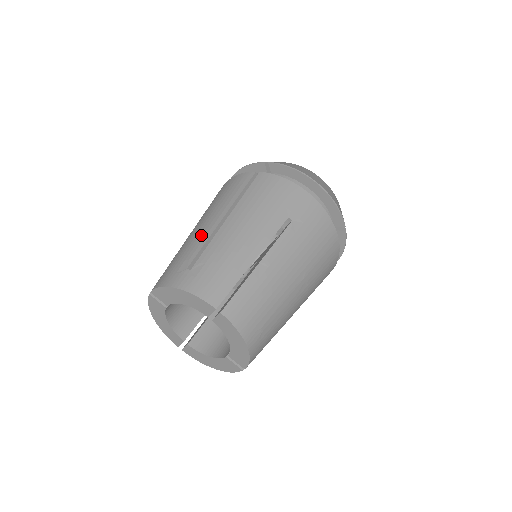
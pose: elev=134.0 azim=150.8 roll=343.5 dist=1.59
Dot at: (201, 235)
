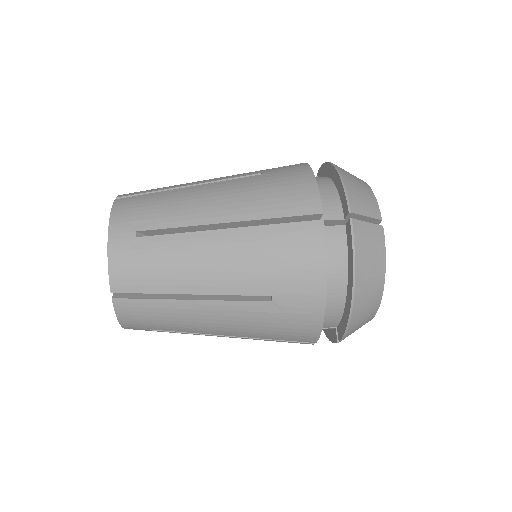
Dot at: (192, 212)
